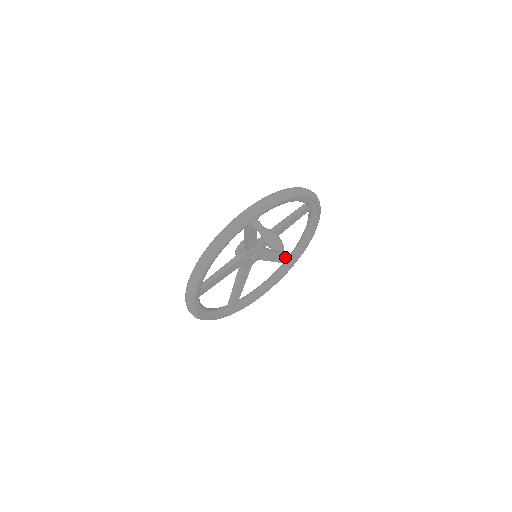
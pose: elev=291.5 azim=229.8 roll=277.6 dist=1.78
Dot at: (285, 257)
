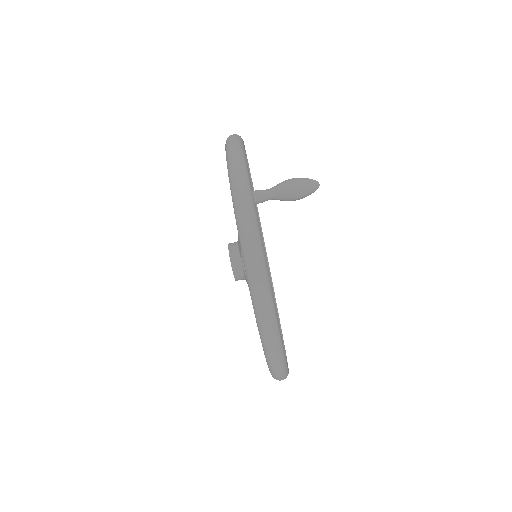
Dot at: occluded
